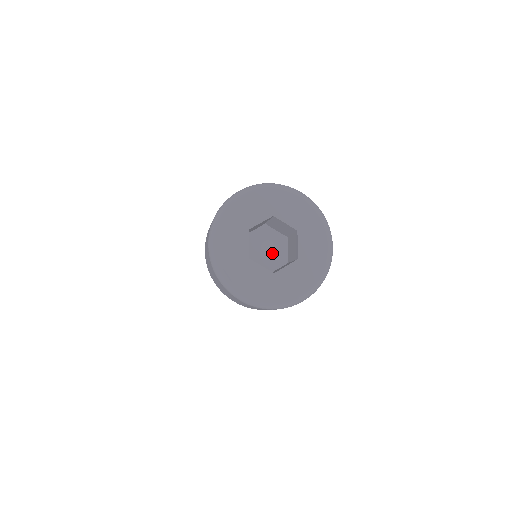
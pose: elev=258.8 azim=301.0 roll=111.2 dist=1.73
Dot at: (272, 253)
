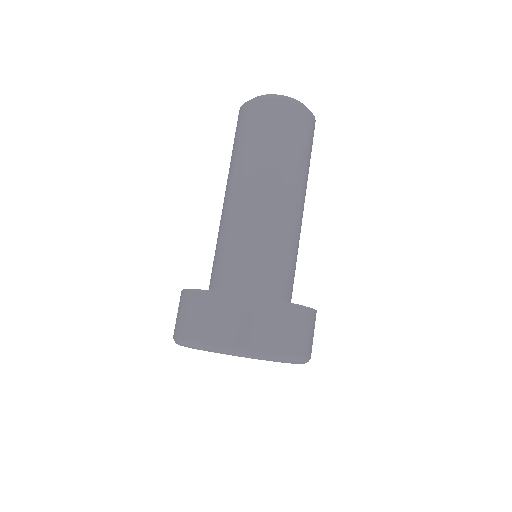
Dot at: occluded
